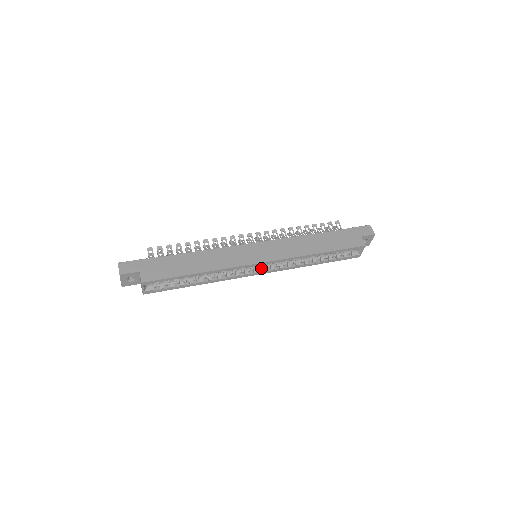
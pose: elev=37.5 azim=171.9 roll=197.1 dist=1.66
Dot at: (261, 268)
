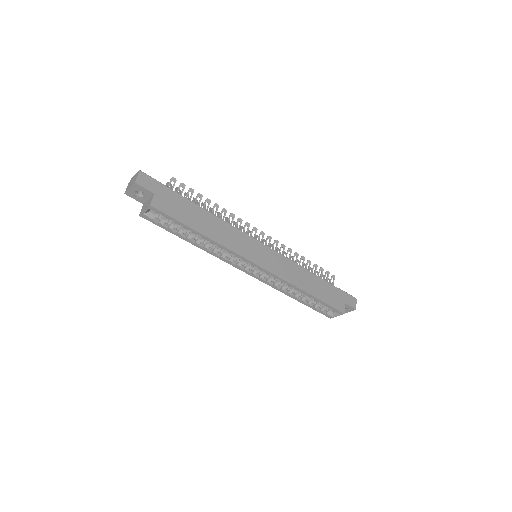
Dot at: (253, 270)
